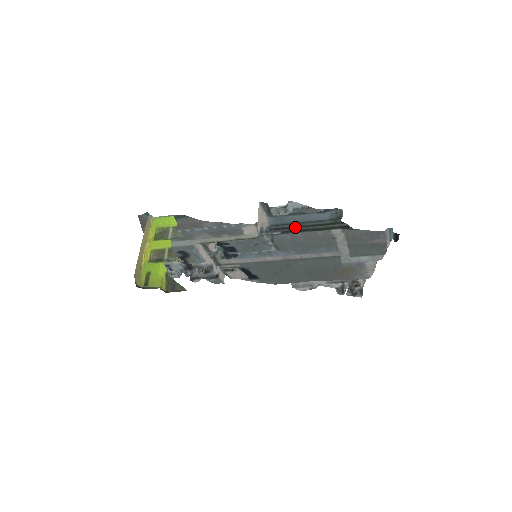
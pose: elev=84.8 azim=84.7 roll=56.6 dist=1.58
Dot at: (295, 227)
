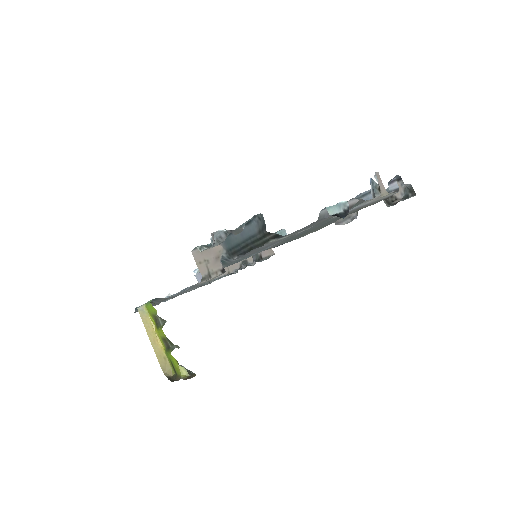
Dot at: (242, 248)
